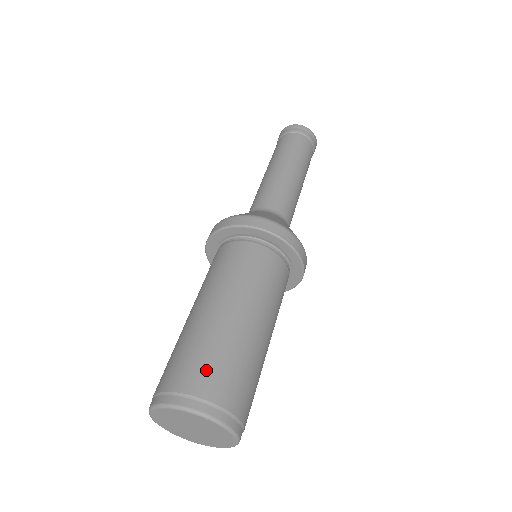
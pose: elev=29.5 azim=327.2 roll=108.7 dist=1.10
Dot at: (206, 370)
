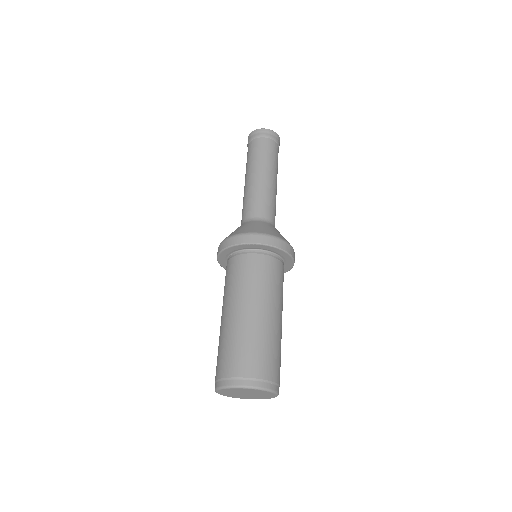
Dot at: (276, 364)
